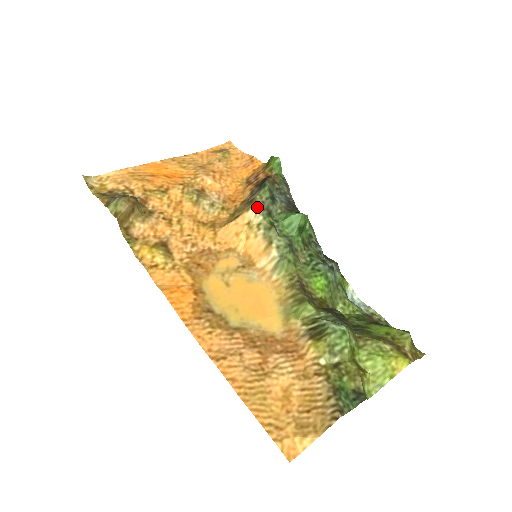
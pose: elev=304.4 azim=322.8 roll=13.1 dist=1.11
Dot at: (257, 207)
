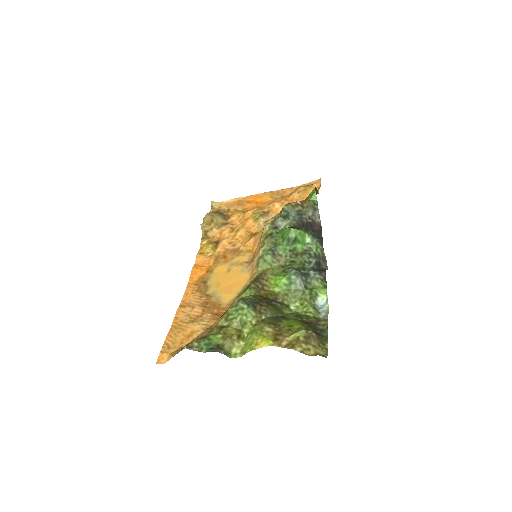
Dot at: (269, 222)
